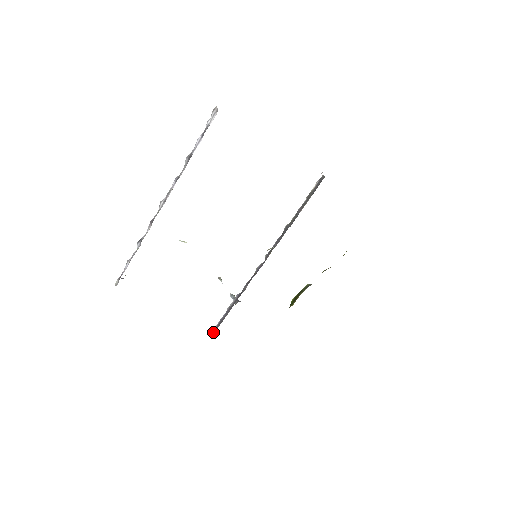
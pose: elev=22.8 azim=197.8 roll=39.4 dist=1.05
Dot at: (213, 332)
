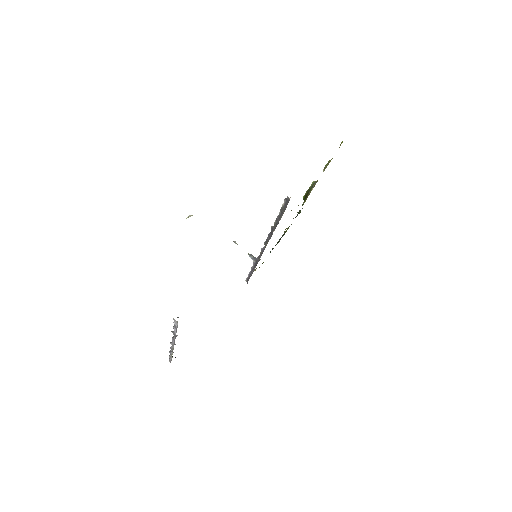
Dot at: (247, 280)
